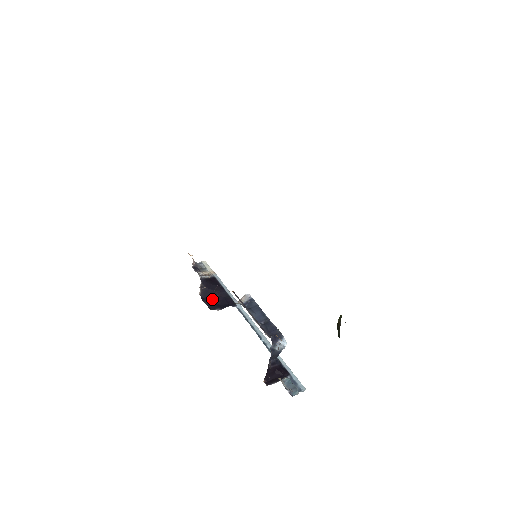
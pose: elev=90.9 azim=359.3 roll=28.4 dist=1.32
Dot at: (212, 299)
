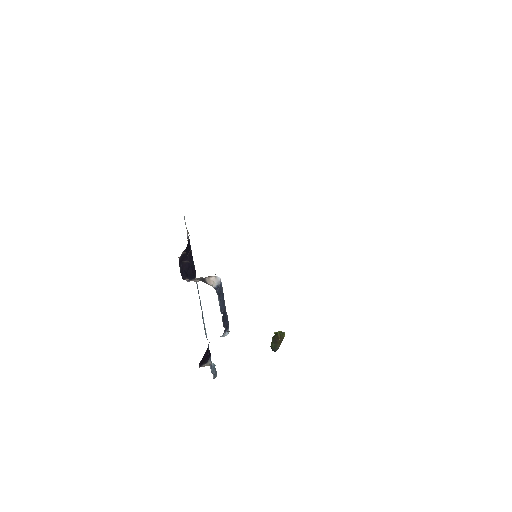
Dot at: (184, 265)
